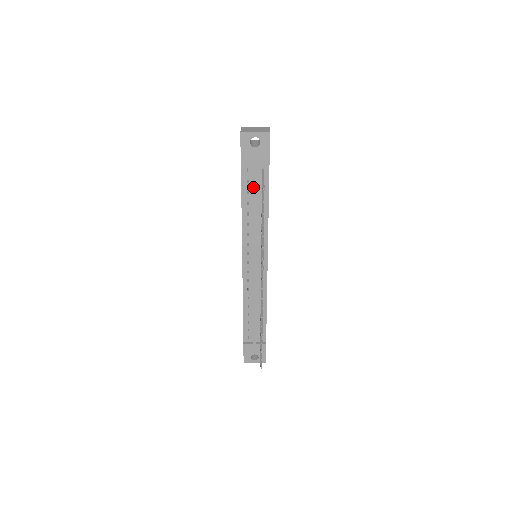
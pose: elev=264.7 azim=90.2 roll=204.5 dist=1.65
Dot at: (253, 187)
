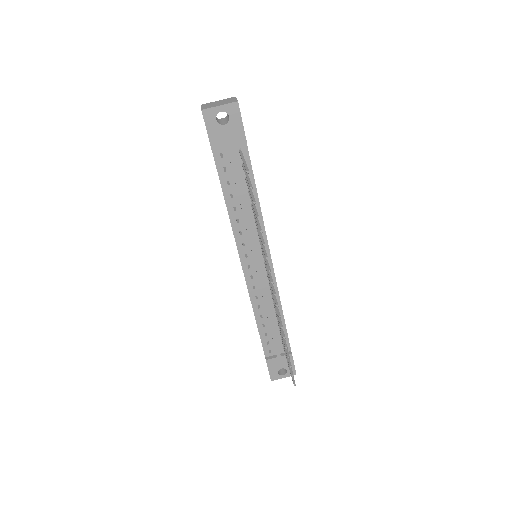
Dot at: (233, 174)
